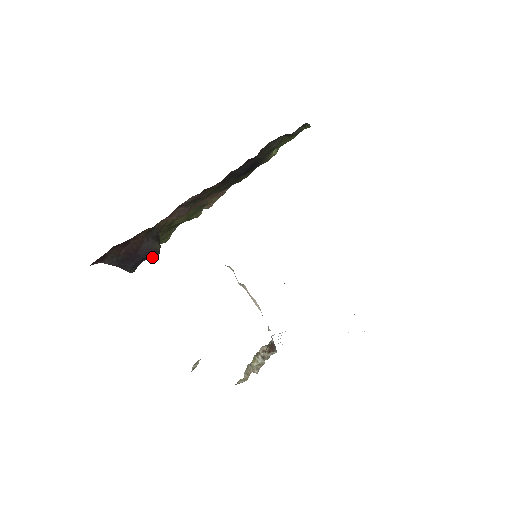
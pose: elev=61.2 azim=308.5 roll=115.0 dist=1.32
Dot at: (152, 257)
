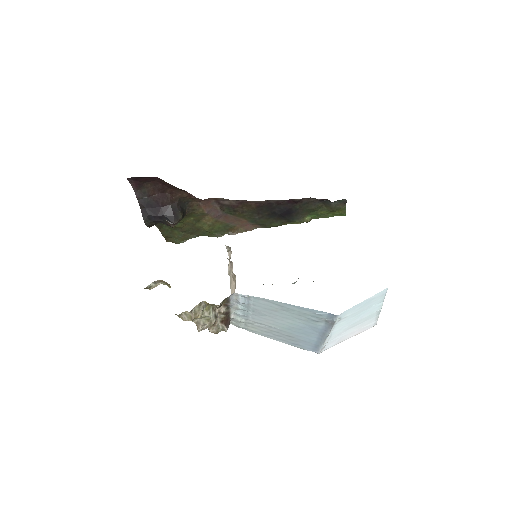
Dot at: (170, 221)
